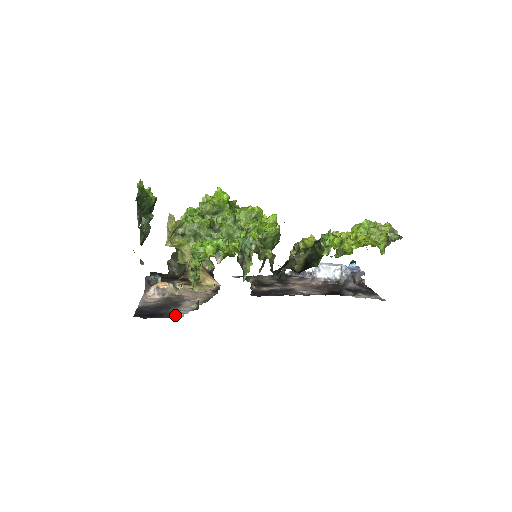
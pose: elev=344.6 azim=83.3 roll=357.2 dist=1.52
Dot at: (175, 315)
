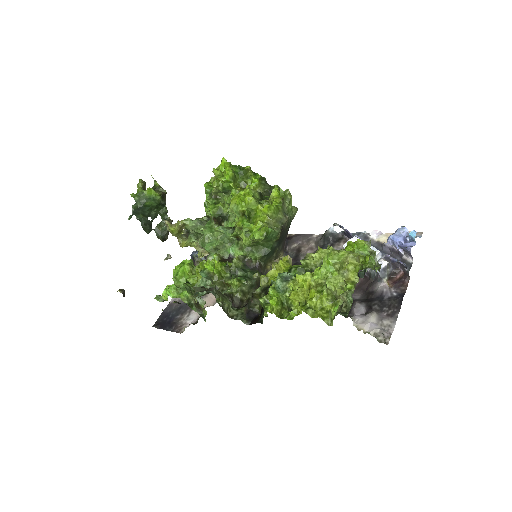
Dot at: (180, 328)
